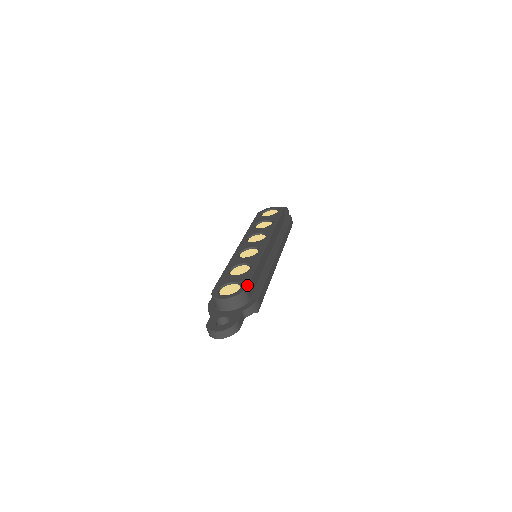
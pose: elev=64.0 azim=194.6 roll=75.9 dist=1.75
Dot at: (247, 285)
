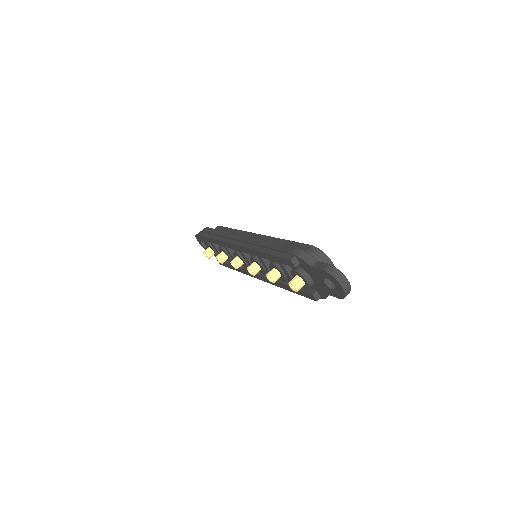
Dot at: occluded
